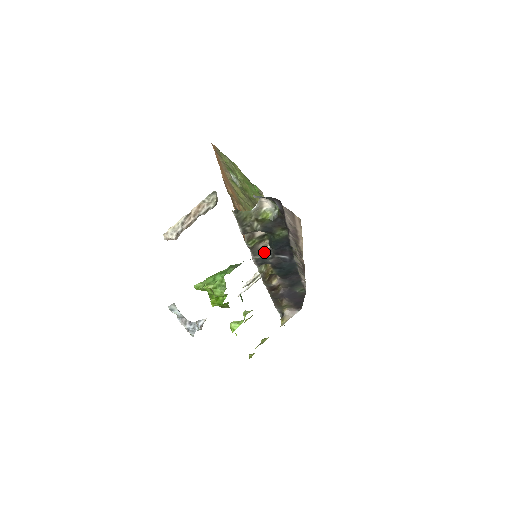
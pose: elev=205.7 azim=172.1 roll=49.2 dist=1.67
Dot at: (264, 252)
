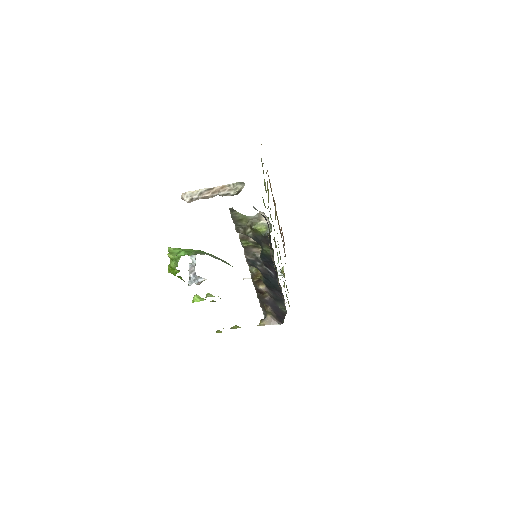
Dot at: (256, 257)
